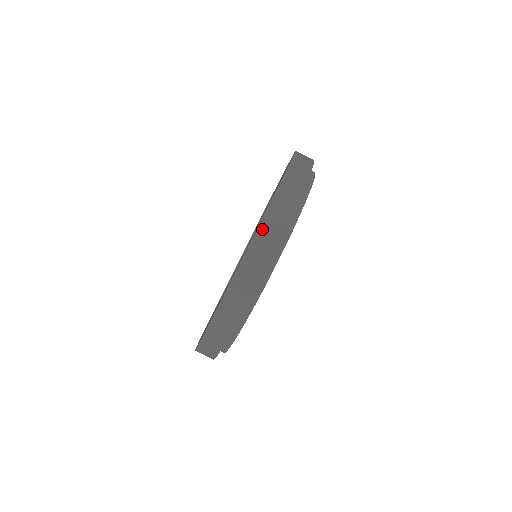
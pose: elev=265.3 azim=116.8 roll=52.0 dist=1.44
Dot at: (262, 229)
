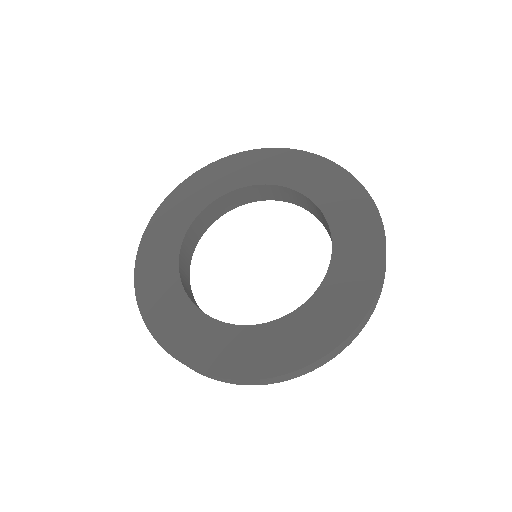
Dot at: (187, 366)
